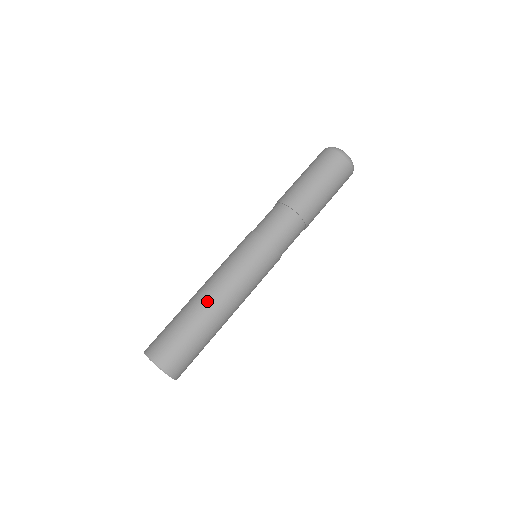
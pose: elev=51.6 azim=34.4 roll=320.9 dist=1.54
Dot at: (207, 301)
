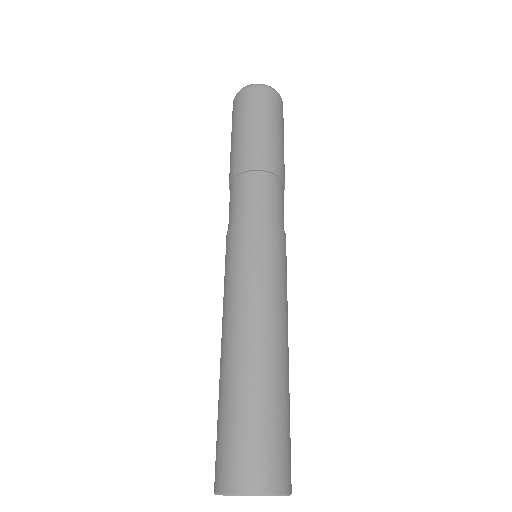
Dot at: (259, 347)
